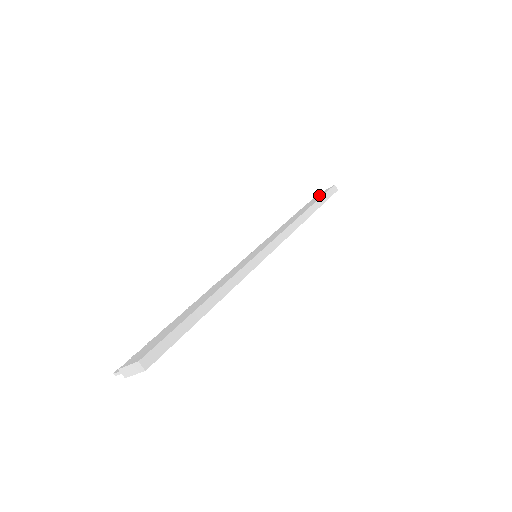
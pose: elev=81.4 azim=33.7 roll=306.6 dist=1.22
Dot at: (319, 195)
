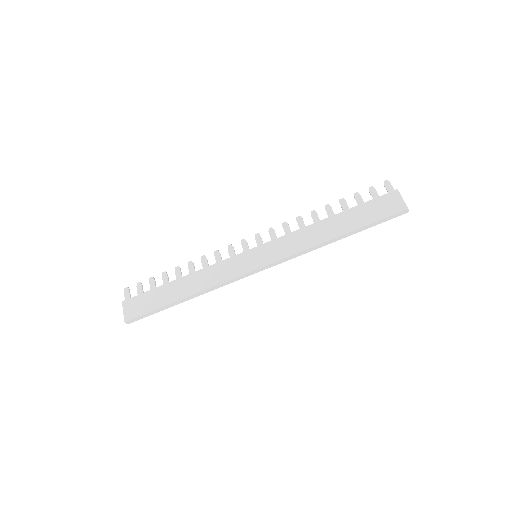
Dot at: (385, 206)
